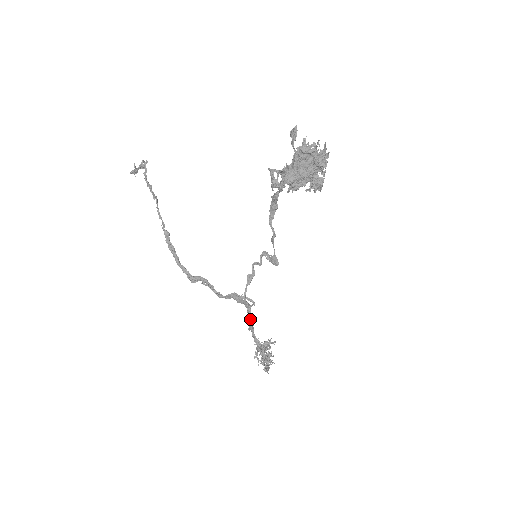
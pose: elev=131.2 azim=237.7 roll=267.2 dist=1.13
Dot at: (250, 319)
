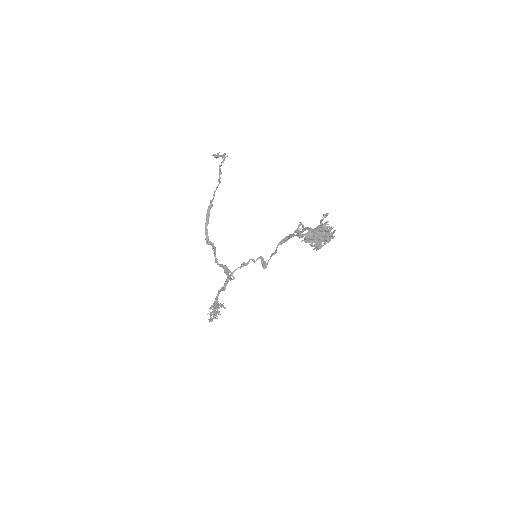
Dot at: (225, 286)
